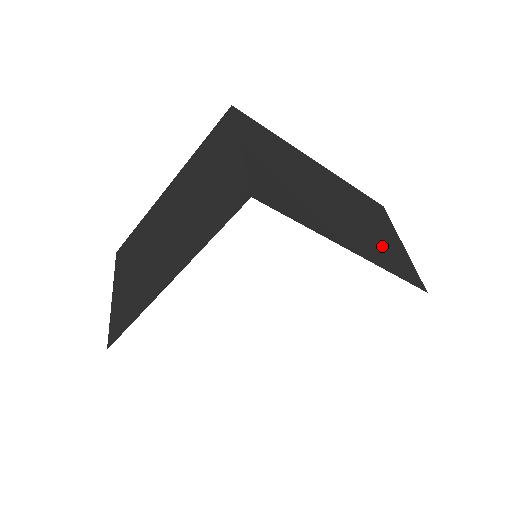
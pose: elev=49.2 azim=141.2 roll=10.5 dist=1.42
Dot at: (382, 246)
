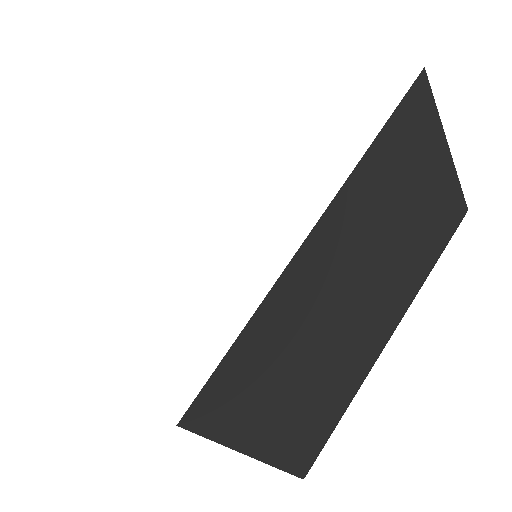
Dot at: occluded
